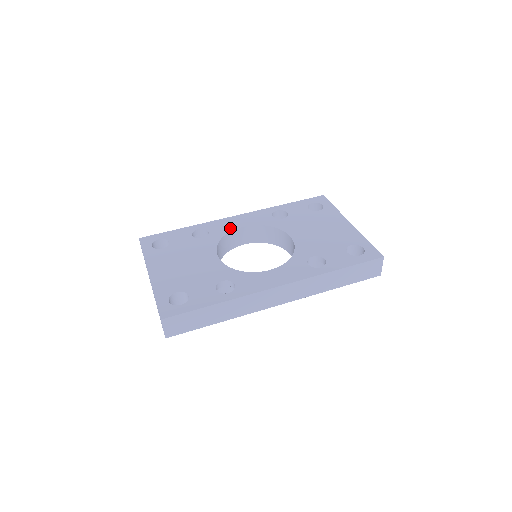
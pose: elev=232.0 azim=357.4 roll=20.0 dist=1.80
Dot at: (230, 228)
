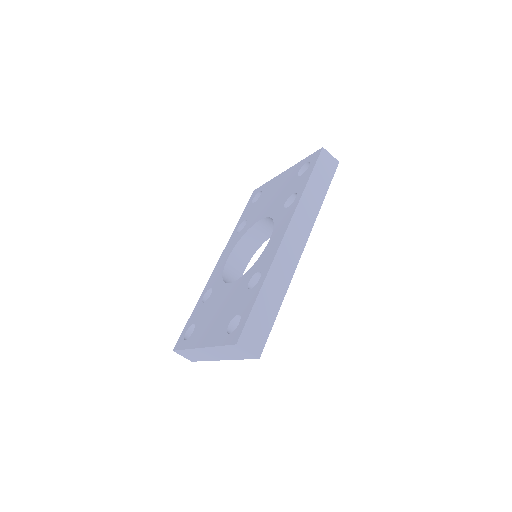
Dot at: (221, 269)
